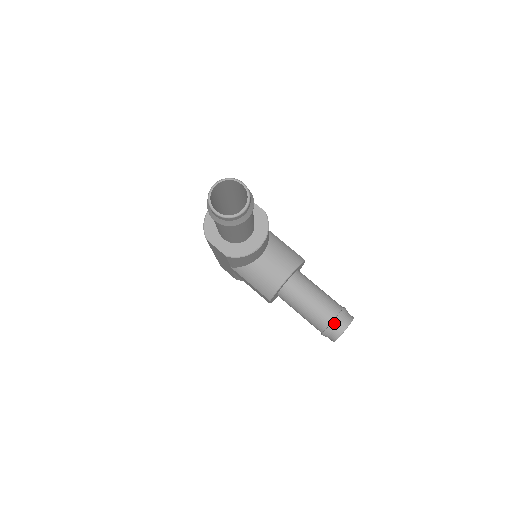
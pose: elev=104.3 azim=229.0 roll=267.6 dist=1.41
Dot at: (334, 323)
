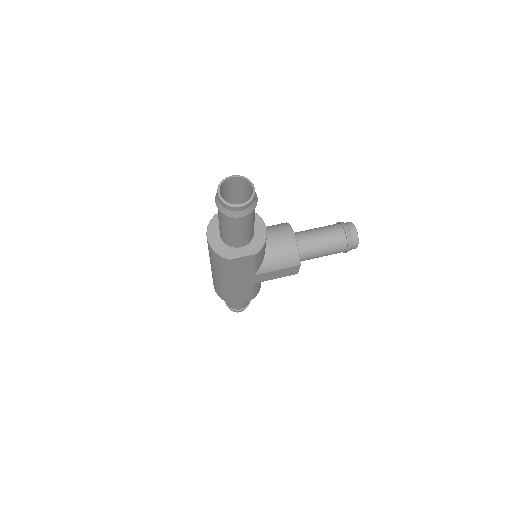
Dot at: (347, 233)
